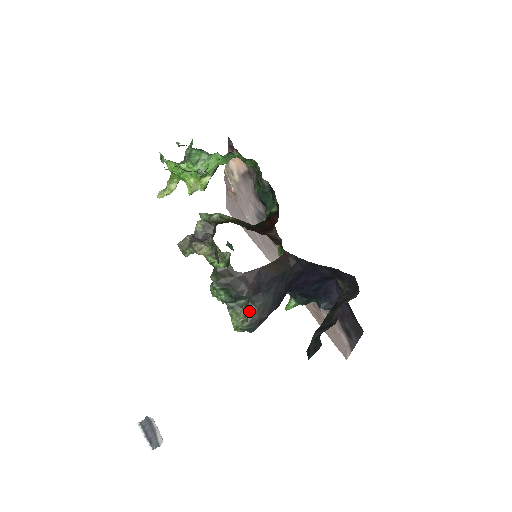
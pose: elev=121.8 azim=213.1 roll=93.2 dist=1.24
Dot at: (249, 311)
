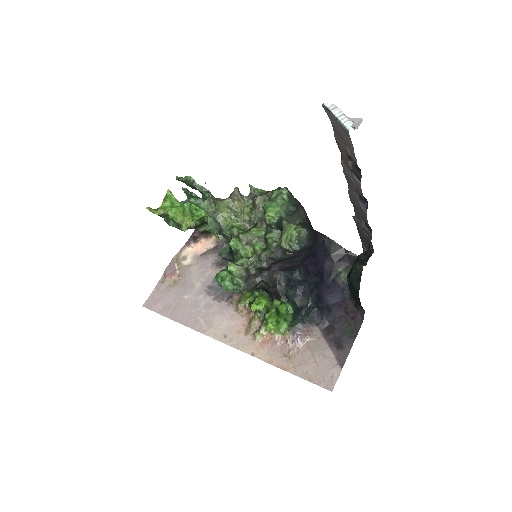
Dot at: (302, 227)
